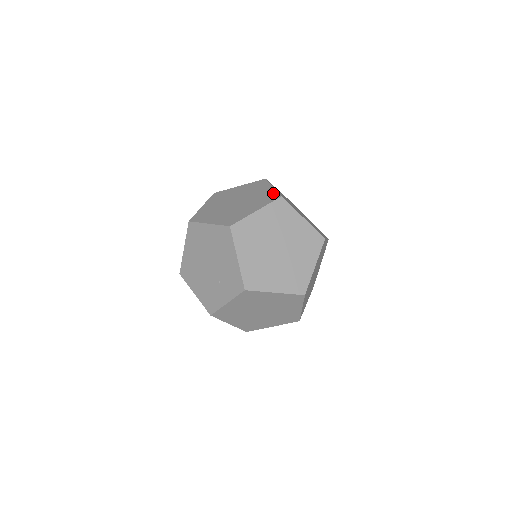
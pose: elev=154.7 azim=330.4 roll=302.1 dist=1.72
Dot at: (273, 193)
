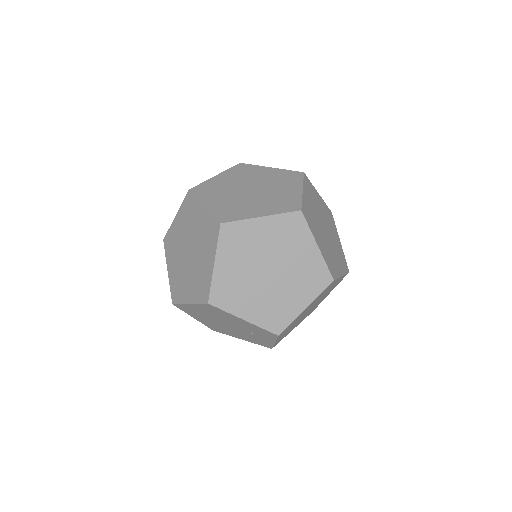
Dot at: (210, 220)
